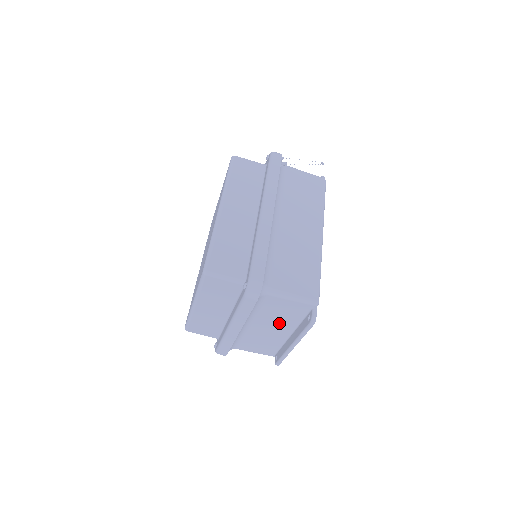
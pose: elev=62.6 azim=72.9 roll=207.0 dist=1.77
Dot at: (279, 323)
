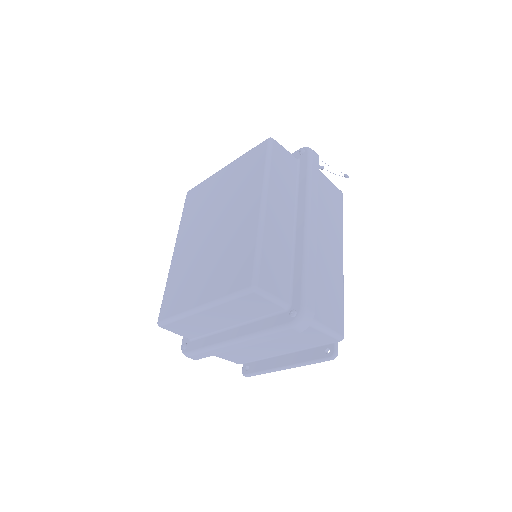
Dot at: (284, 345)
